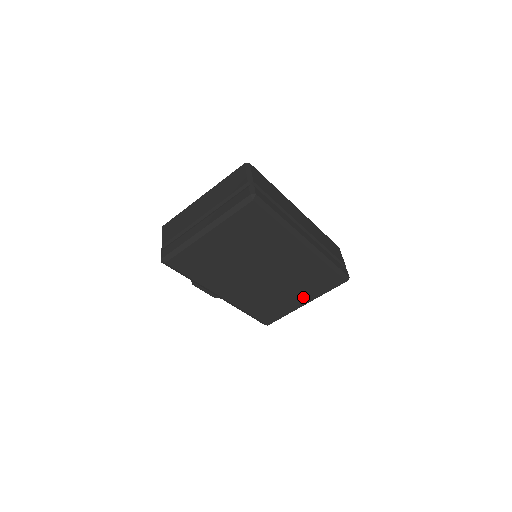
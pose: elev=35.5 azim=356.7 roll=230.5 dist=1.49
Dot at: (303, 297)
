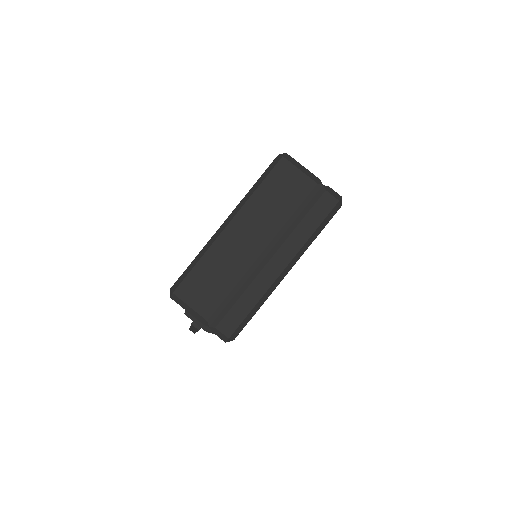
Dot at: occluded
